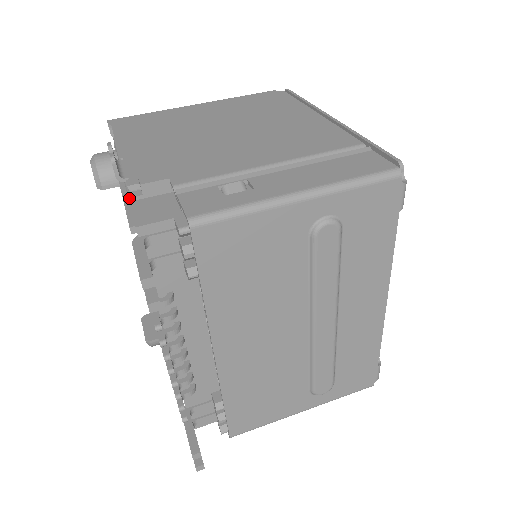
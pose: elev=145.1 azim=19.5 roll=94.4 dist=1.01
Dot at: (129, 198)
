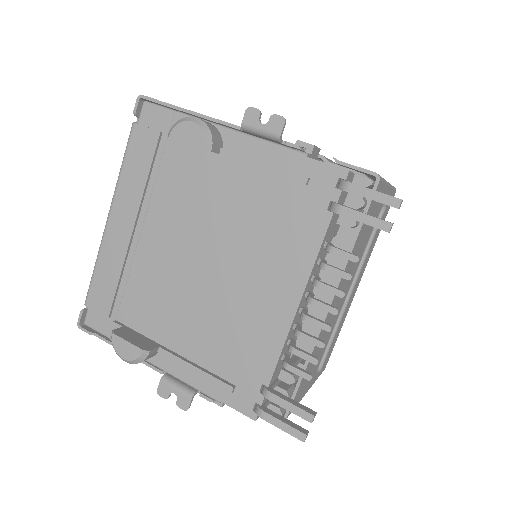
Dot at: (306, 153)
